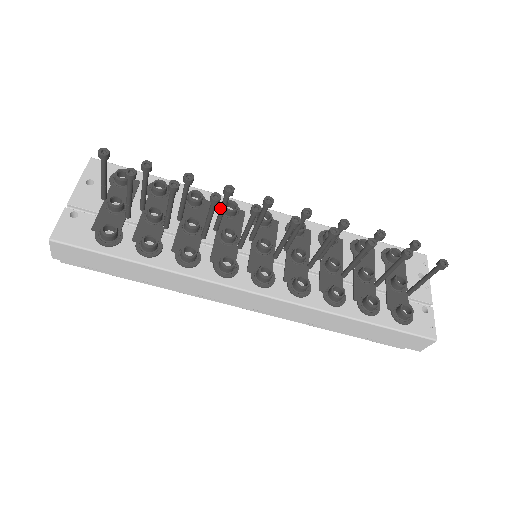
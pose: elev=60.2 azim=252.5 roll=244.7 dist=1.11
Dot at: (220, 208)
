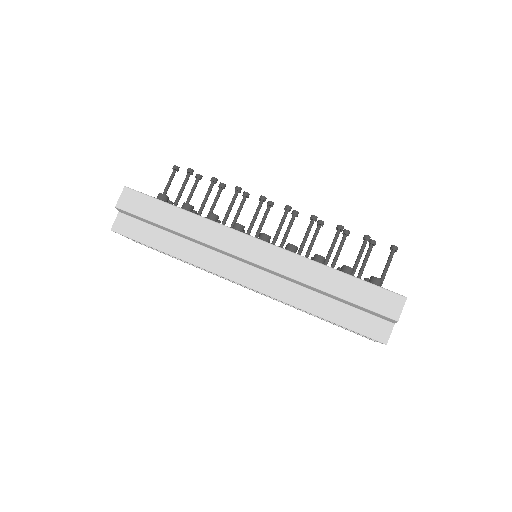
Dot at: (237, 210)
